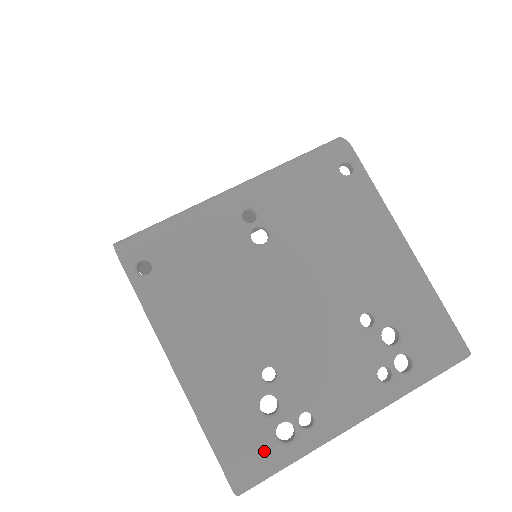
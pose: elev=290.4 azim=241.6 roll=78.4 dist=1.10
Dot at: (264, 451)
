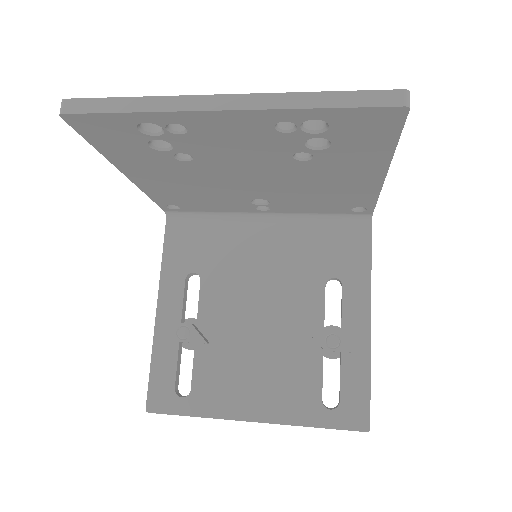
Dot at: occluded
